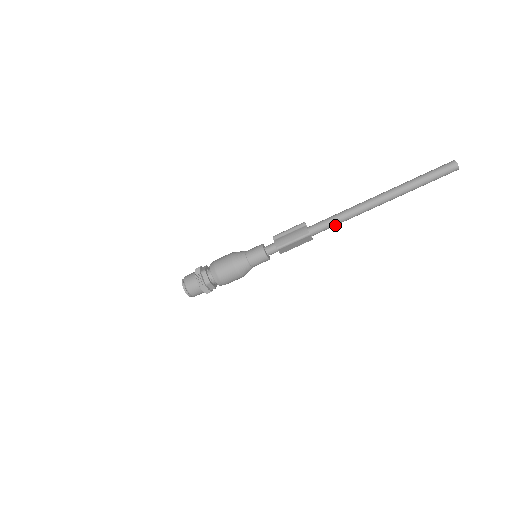
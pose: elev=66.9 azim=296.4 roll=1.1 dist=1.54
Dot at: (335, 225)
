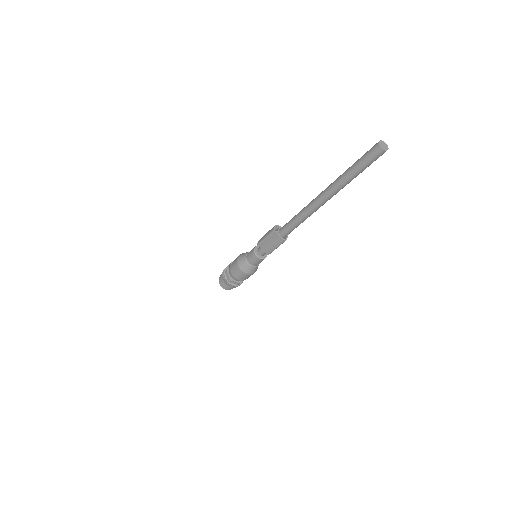
Dot at: occluded
